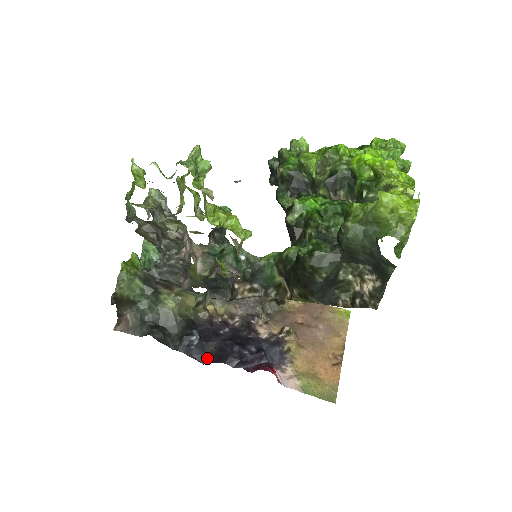
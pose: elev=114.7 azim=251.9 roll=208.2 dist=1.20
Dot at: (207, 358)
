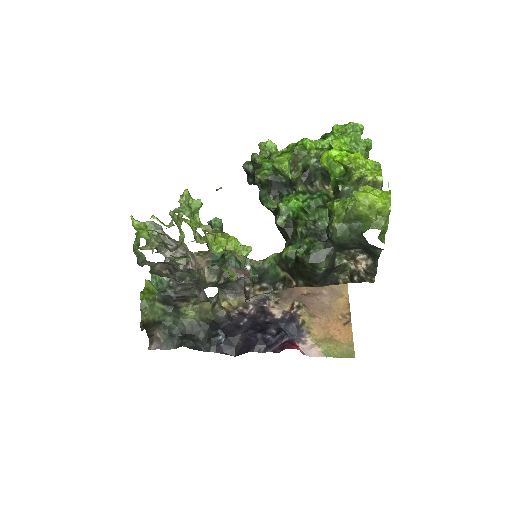
Dot at: (237, 351)
